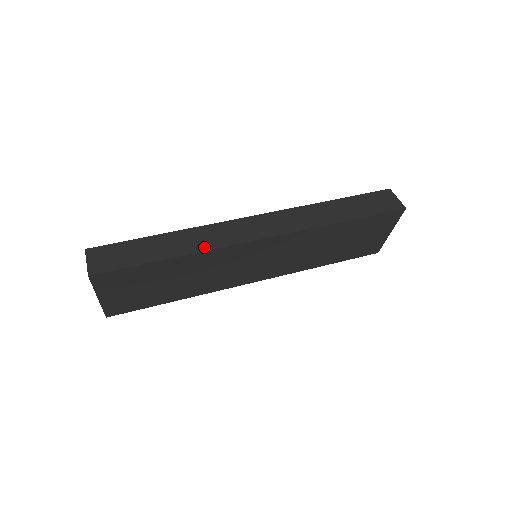
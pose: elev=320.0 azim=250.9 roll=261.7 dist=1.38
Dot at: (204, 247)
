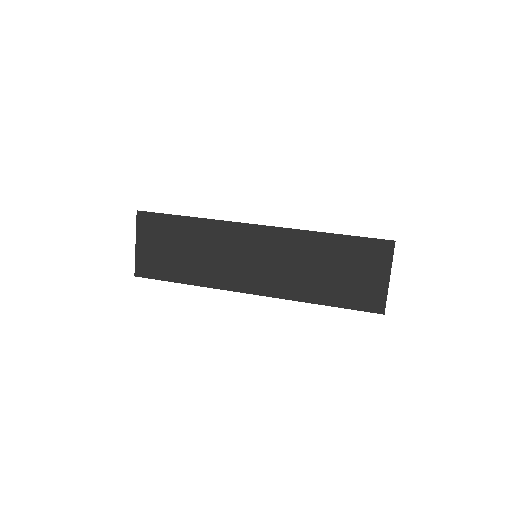
Dot at: occluded
